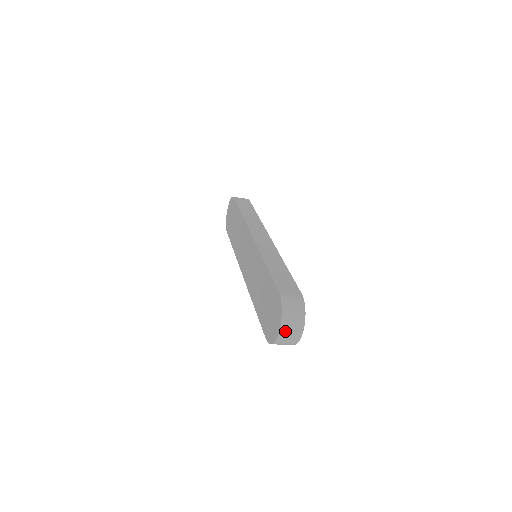
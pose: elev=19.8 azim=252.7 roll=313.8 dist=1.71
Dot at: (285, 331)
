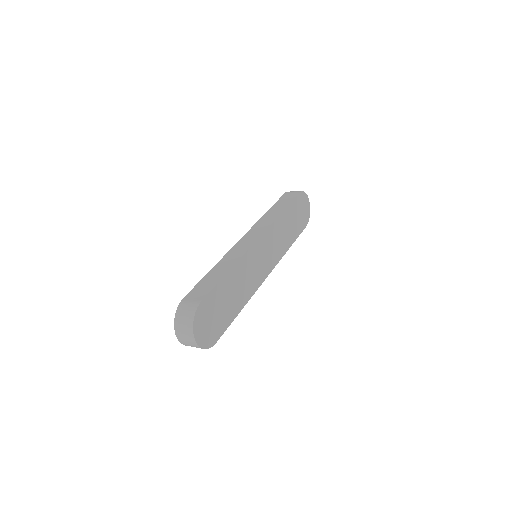
Dot at: (180, 335)
